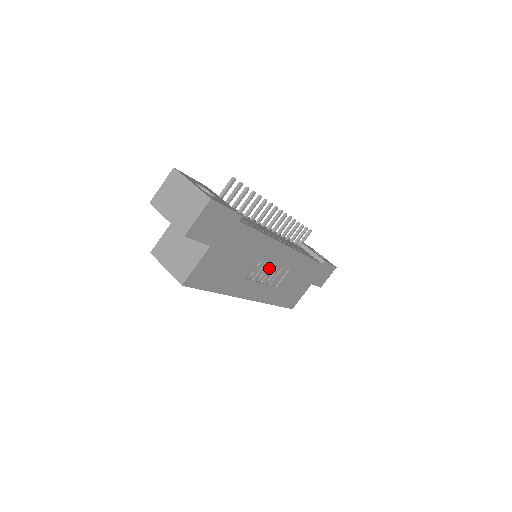
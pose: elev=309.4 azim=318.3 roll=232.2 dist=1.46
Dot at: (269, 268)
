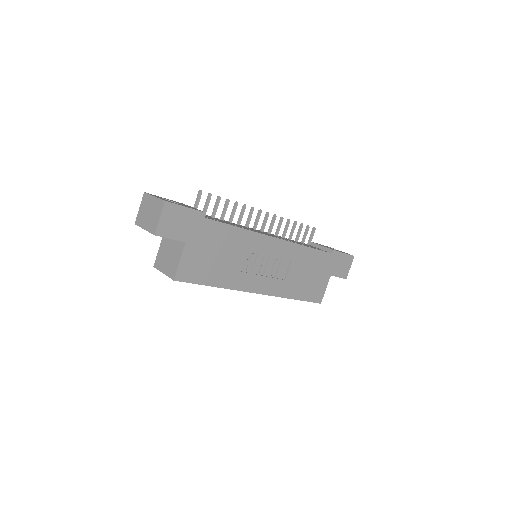
Dot at: (264, 260)
